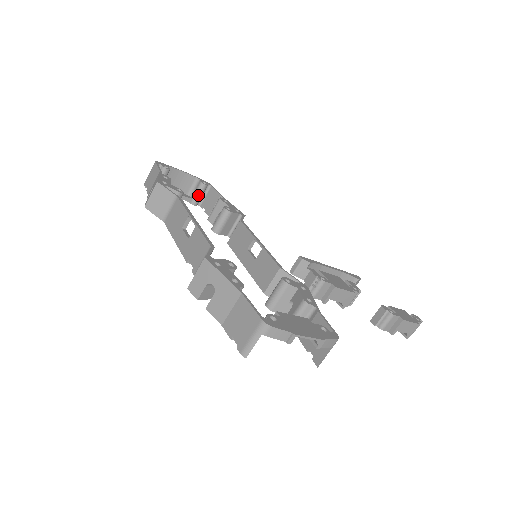
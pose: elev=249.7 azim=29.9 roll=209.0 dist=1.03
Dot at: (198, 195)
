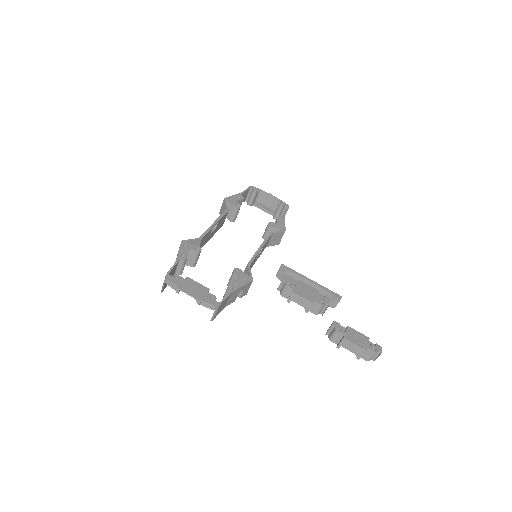
Dot at: (277, 212)
